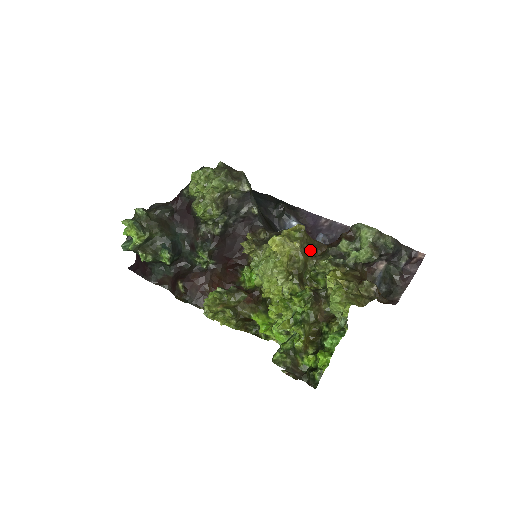
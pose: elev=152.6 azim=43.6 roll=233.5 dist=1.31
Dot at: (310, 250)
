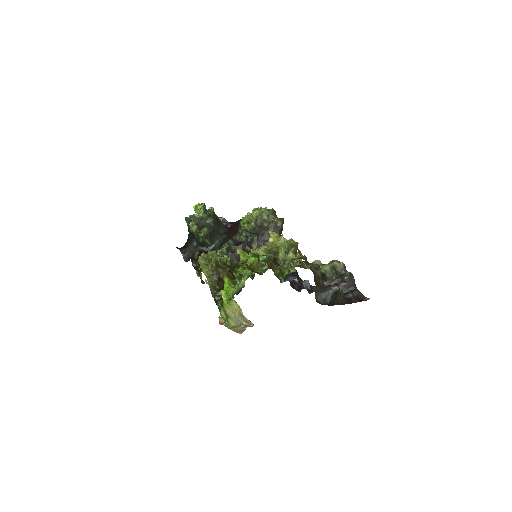
Dot at: occluded
